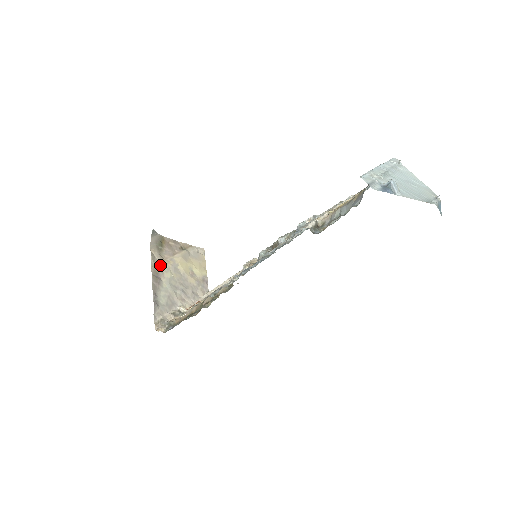
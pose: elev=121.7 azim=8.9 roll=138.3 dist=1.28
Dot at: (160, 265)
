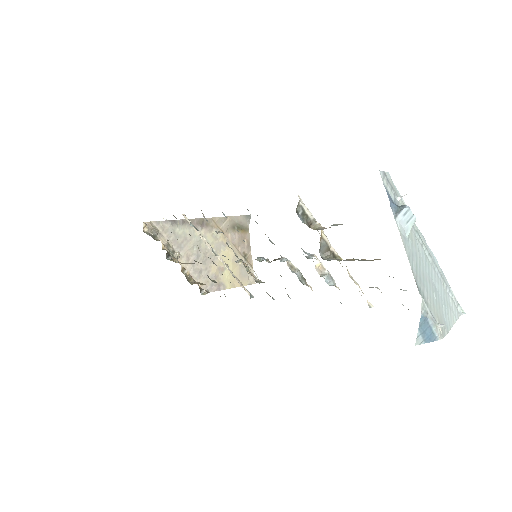
Dot at: (217, 228)
